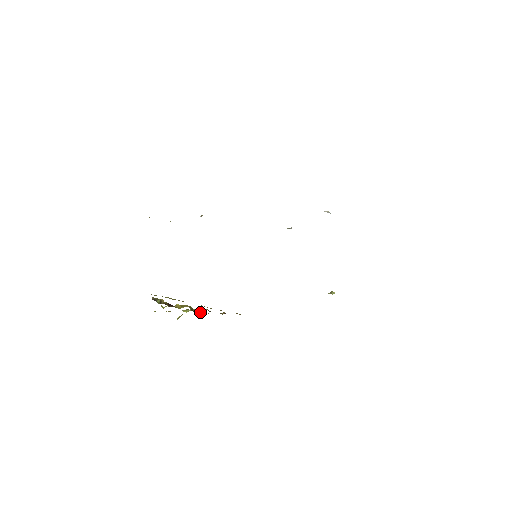
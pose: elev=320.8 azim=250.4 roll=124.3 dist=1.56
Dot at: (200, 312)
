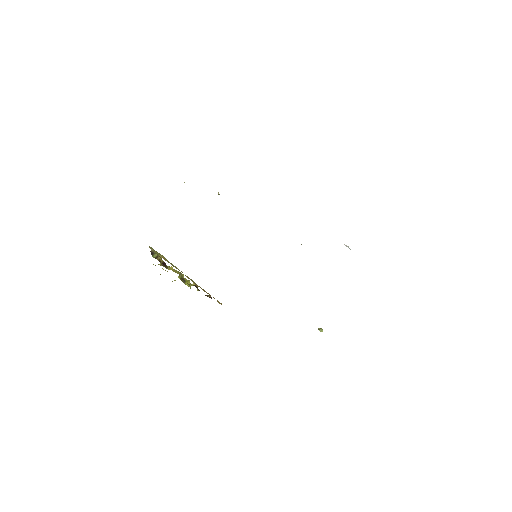
Dot at: occluded
